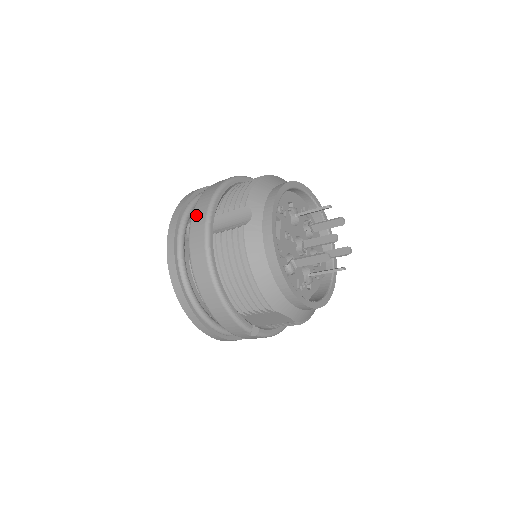
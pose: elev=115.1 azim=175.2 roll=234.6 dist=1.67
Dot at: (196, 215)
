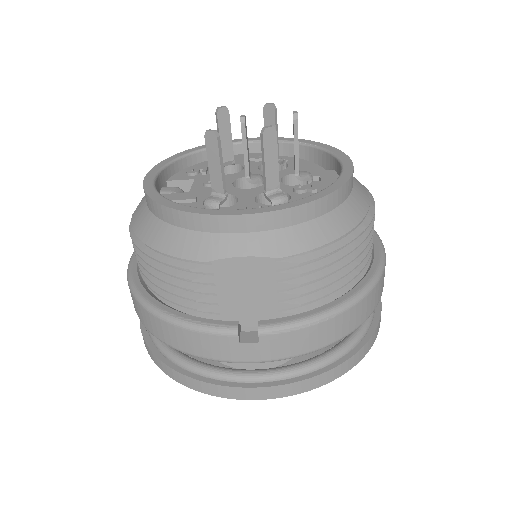
Dot at: occluded
